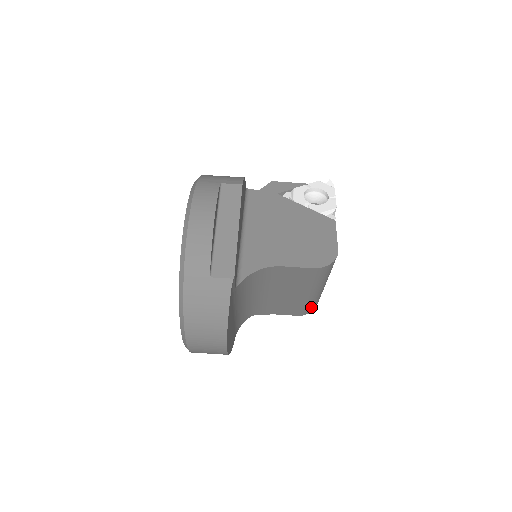
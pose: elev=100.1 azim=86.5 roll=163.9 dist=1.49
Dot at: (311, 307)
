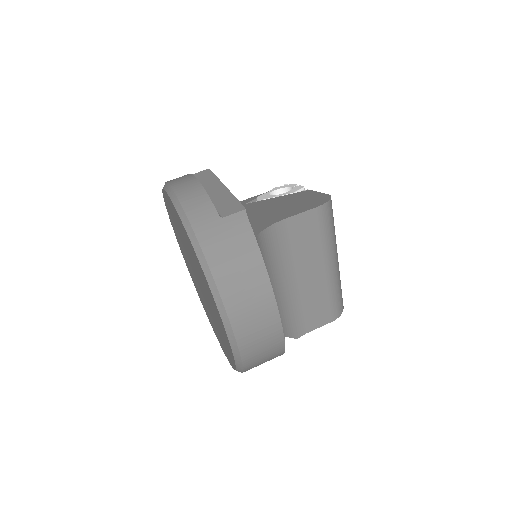
Dot at: (339, 300)
